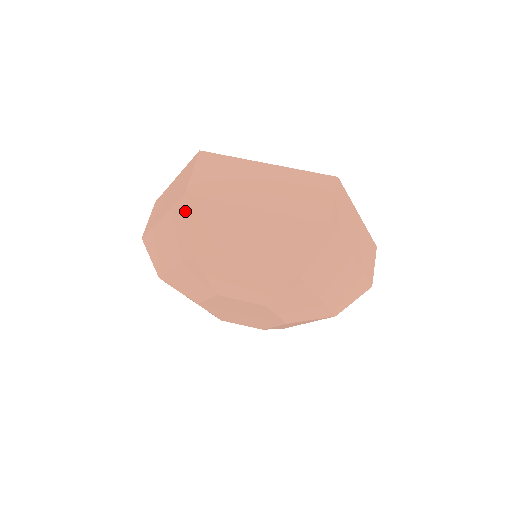
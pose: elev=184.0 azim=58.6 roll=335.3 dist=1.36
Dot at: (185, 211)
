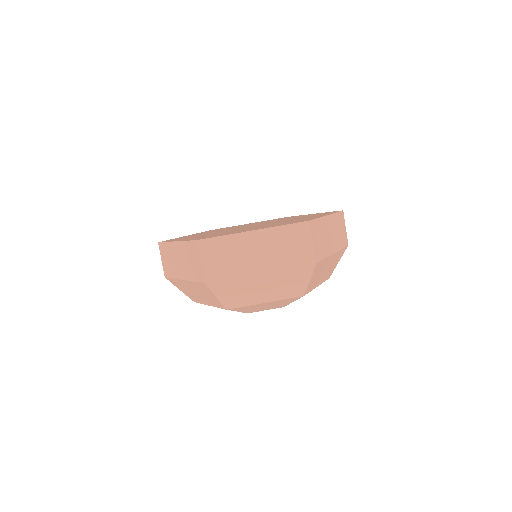
Dot at: (209, 290)
